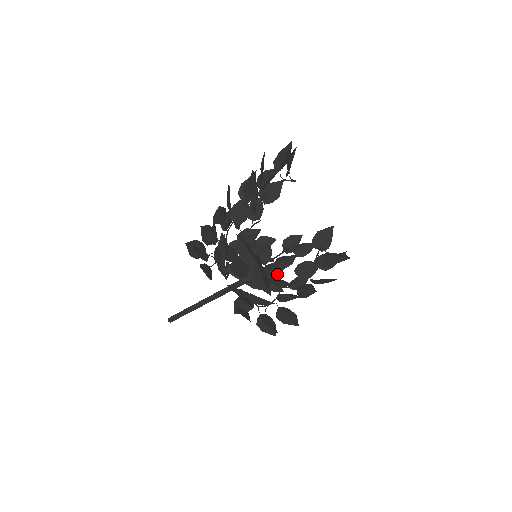
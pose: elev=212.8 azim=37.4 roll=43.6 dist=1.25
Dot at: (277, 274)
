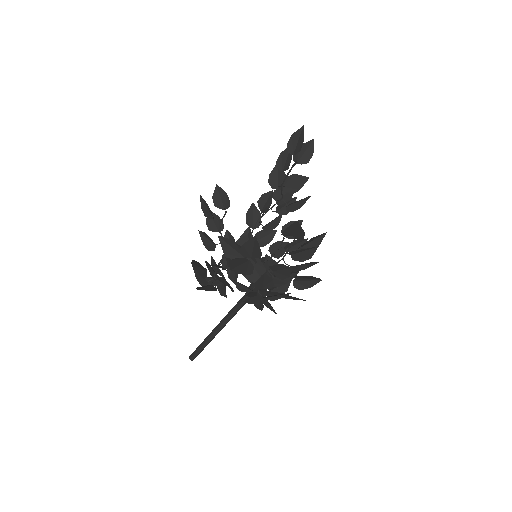
Dot at: (270, 295)
